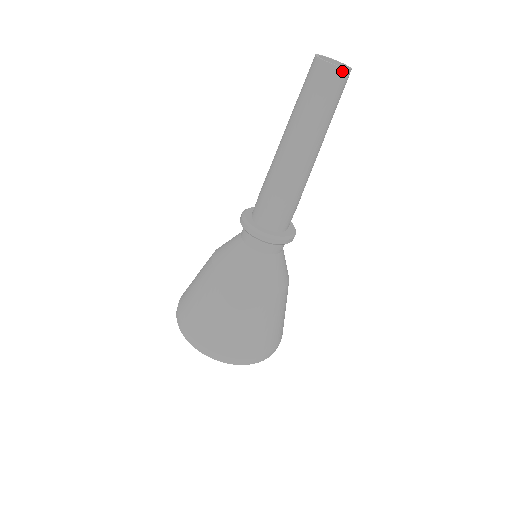
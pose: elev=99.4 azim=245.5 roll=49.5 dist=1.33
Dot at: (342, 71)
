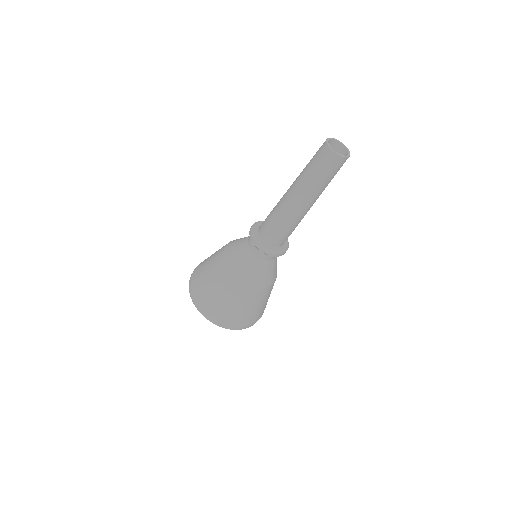
Dot at: (332, 153)
